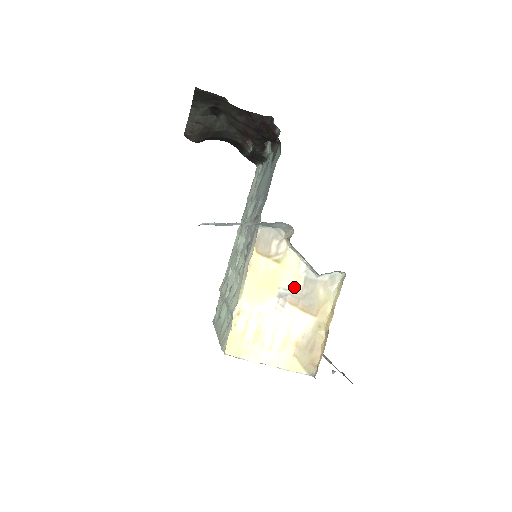
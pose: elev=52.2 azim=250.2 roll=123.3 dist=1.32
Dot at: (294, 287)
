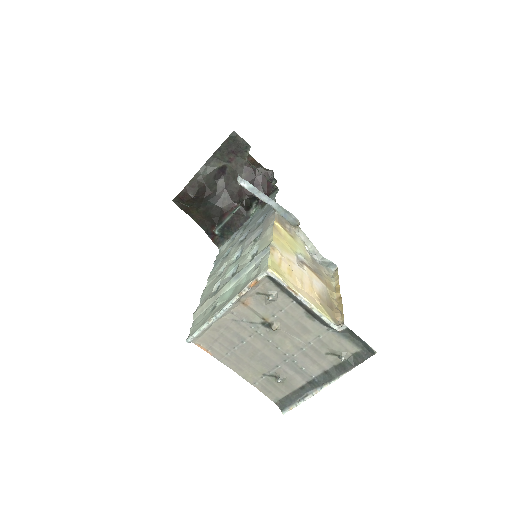
Dot at: (306, 258)
